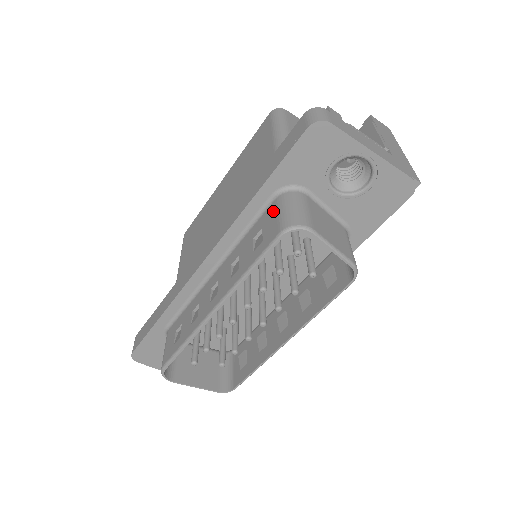
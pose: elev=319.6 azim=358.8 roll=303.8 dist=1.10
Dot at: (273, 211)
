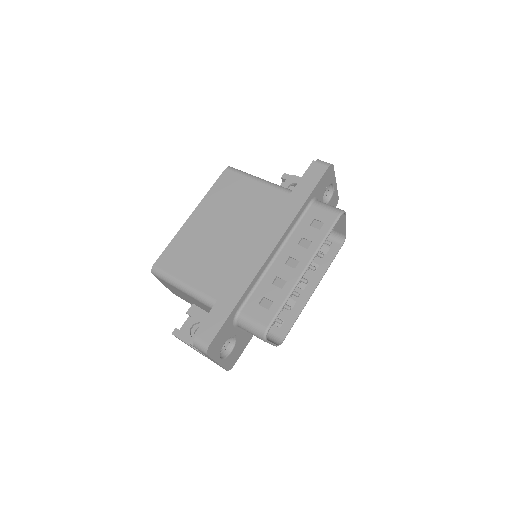
Dot at: (318, 209)
